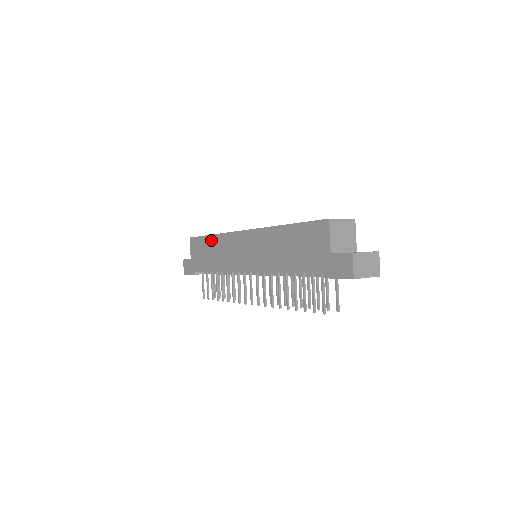
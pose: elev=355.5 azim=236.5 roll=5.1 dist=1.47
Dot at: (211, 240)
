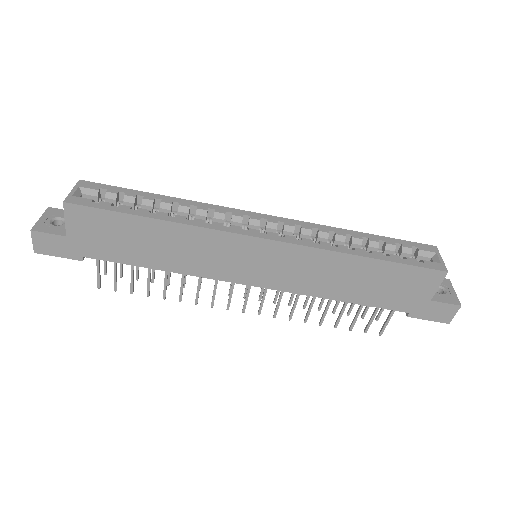
Dot at: (155, 227)
